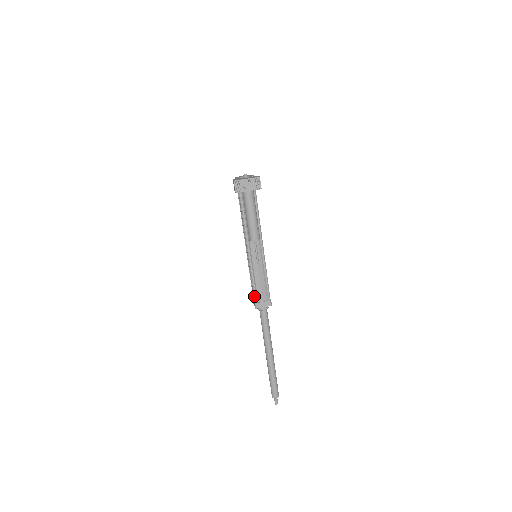
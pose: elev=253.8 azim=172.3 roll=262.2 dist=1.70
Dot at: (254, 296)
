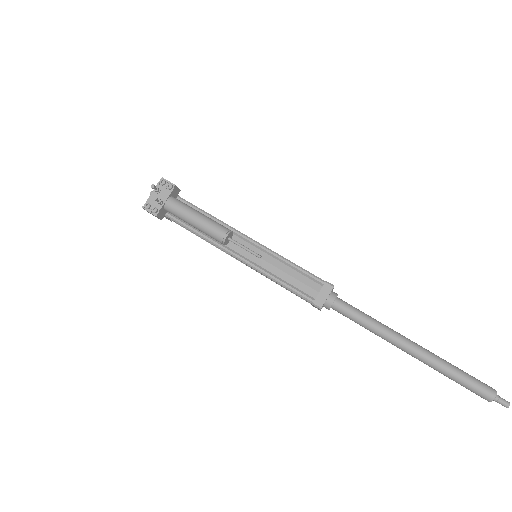
Dot at: occluded
